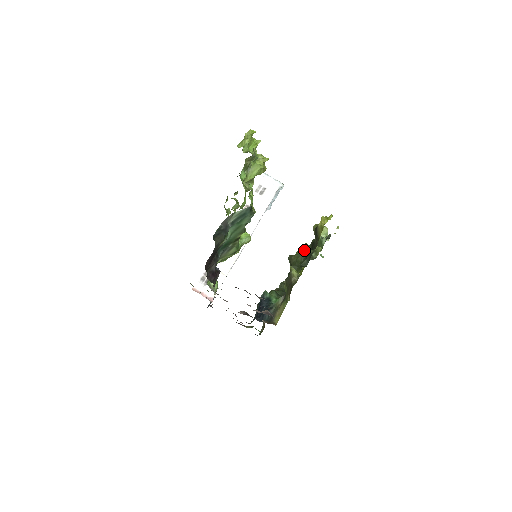
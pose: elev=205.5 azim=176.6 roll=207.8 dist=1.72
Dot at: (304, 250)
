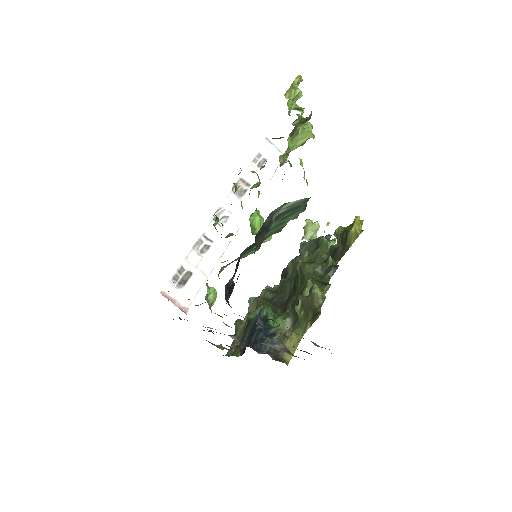
Dot at: (317, 257)
